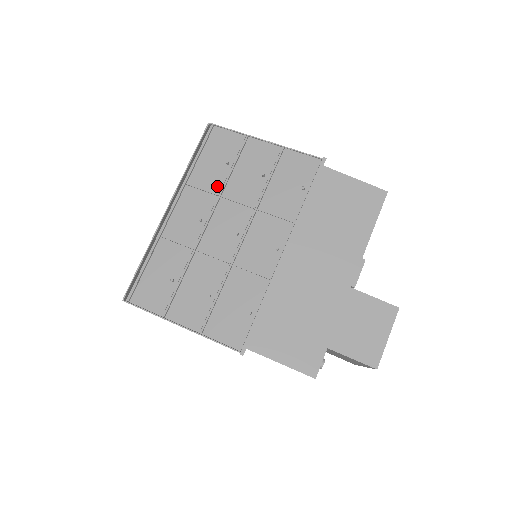
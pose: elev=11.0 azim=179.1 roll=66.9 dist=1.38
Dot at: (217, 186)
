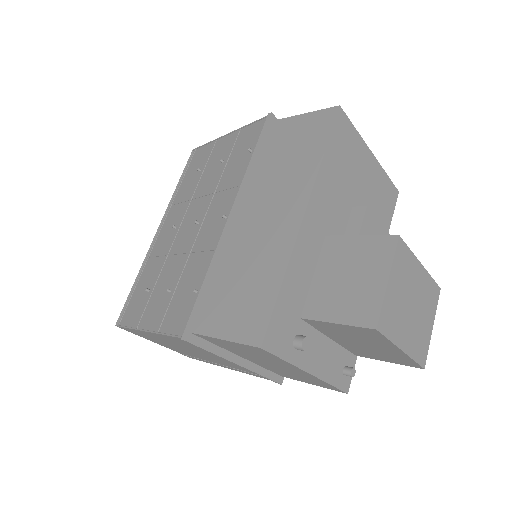
Dot at: (190, 193)
